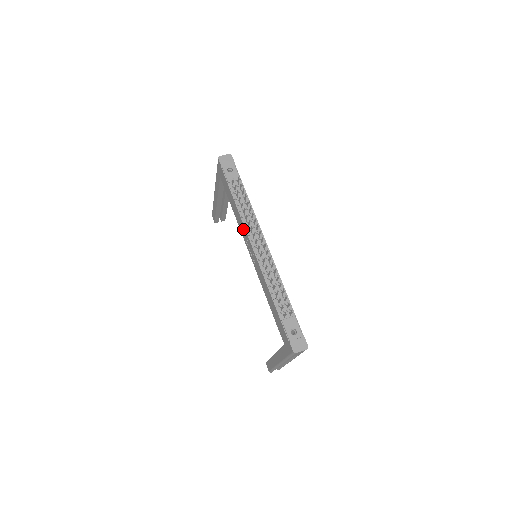
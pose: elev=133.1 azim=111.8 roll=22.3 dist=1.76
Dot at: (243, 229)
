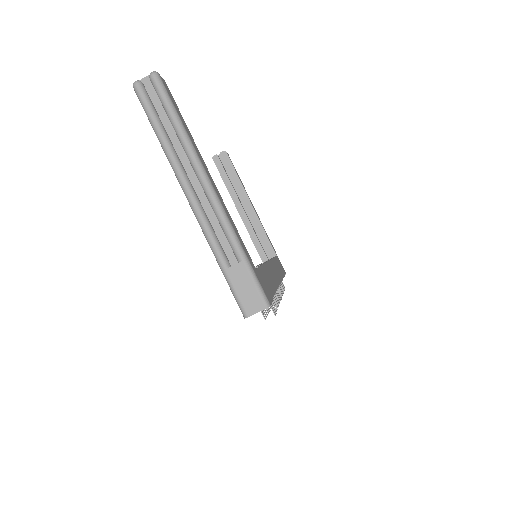
Dot at: occluded
